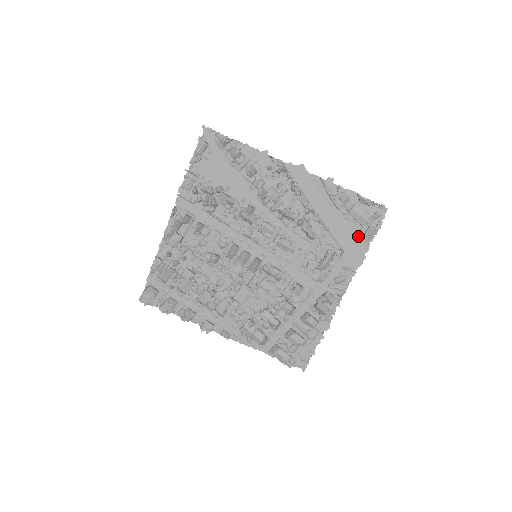
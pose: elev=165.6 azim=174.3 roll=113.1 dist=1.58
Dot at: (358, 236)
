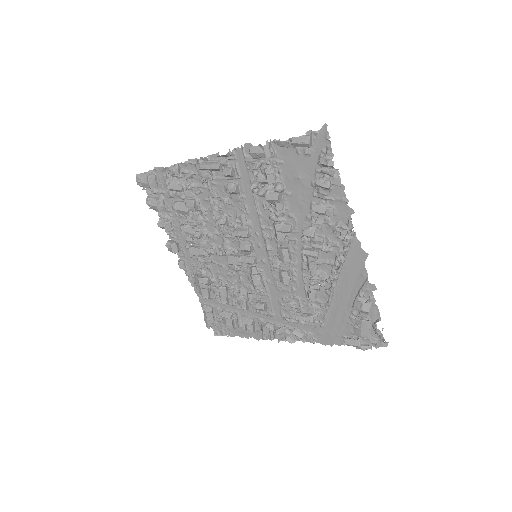
Dot at: (344, 332)
